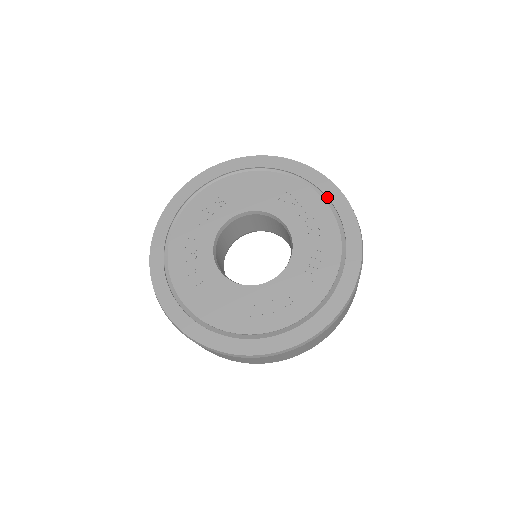
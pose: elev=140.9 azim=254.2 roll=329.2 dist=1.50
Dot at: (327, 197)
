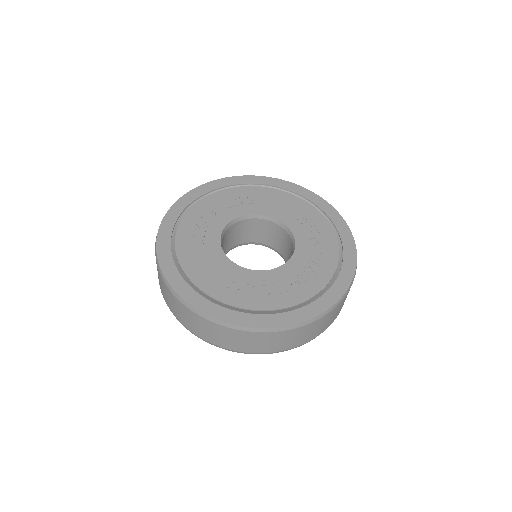
Dot at: (340, 236)
